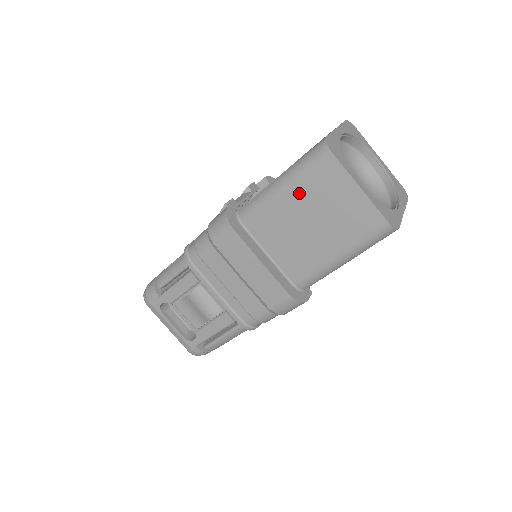
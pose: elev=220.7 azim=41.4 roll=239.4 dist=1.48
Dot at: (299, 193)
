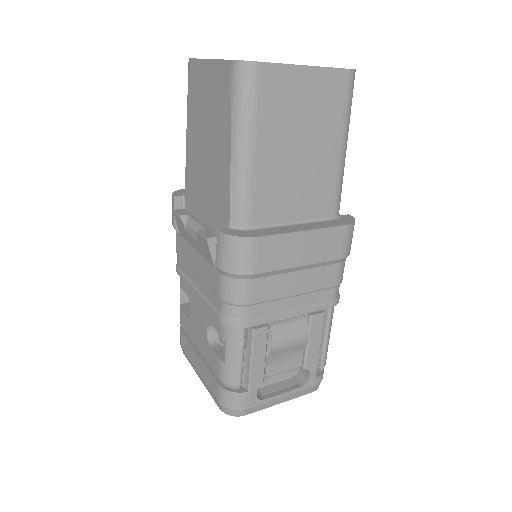
Dot at: (267, 135)
